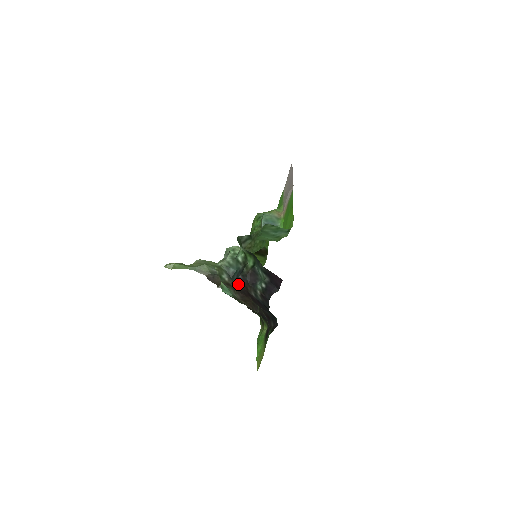
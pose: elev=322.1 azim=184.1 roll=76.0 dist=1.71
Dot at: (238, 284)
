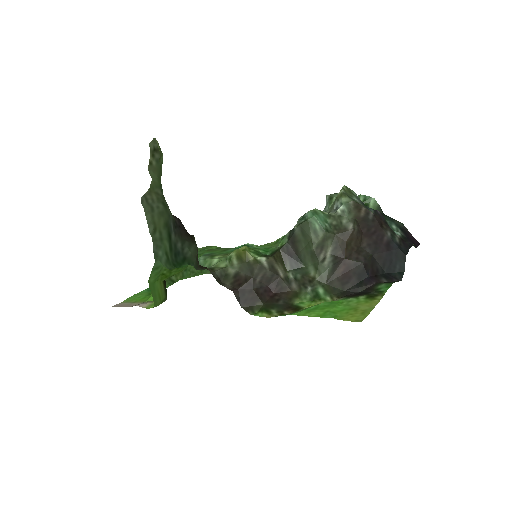
Dot at: (374, 214)
